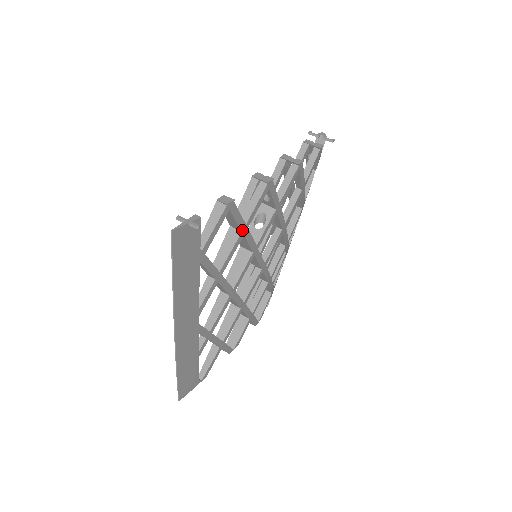
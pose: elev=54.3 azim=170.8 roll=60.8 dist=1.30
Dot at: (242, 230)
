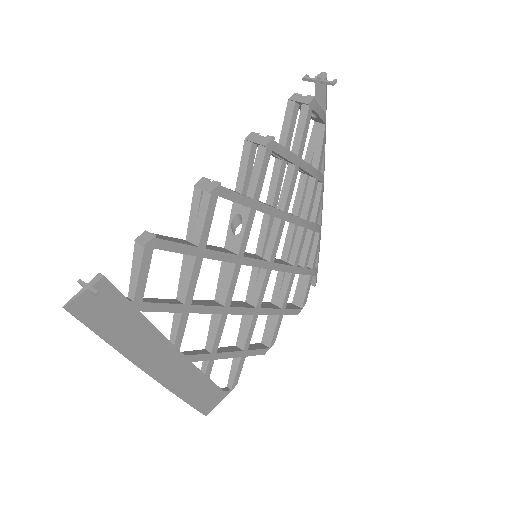
Dot at: (196, 254)
